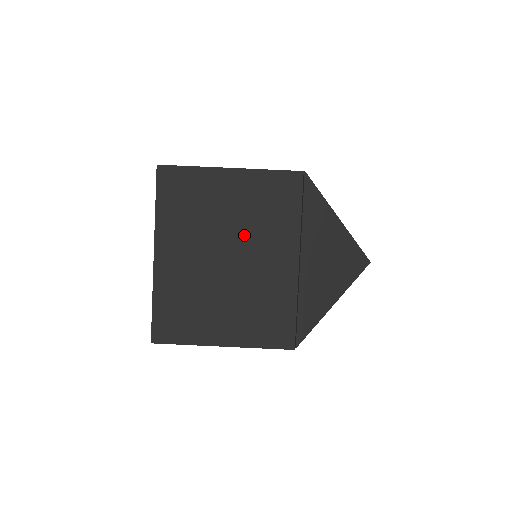
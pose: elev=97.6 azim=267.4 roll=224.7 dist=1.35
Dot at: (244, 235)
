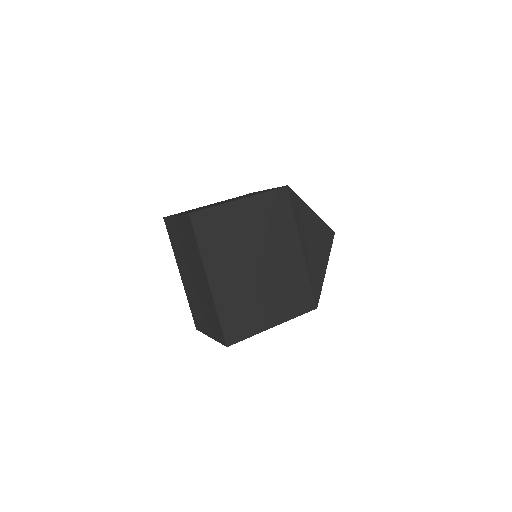
Dot at: (264, 244)
